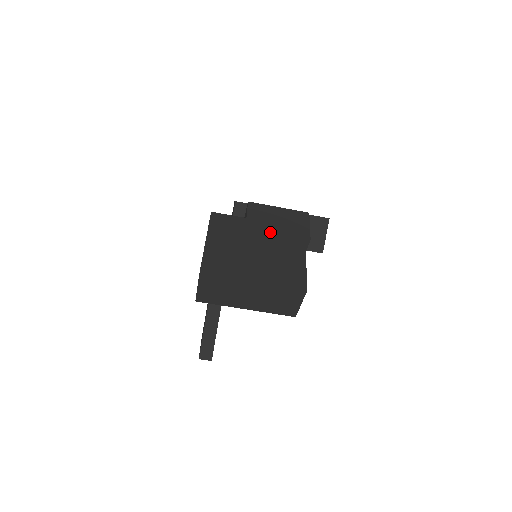
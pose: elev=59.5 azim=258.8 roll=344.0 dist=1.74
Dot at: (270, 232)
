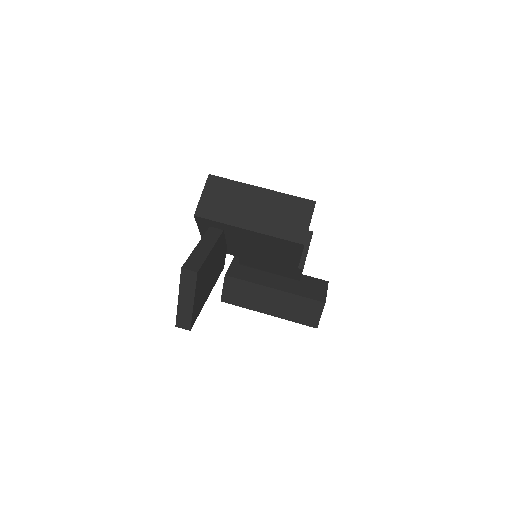
Dot at: occluded
